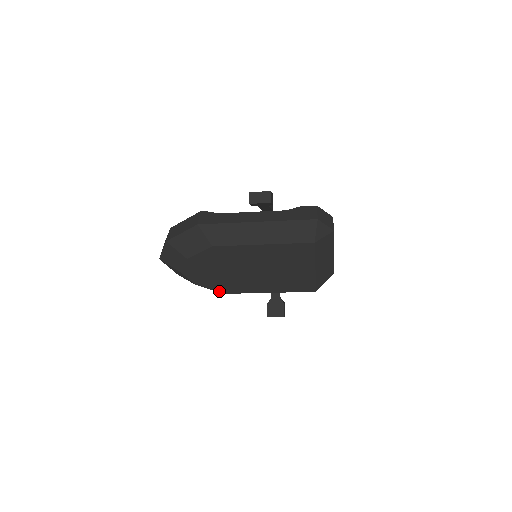
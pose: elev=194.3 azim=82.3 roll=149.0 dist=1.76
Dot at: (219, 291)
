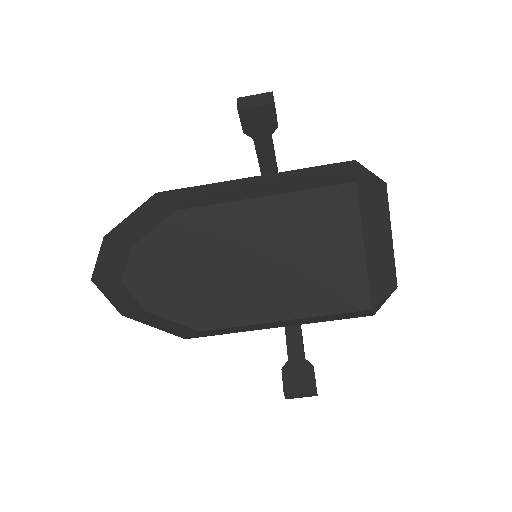
Dot at: (190, 325)
